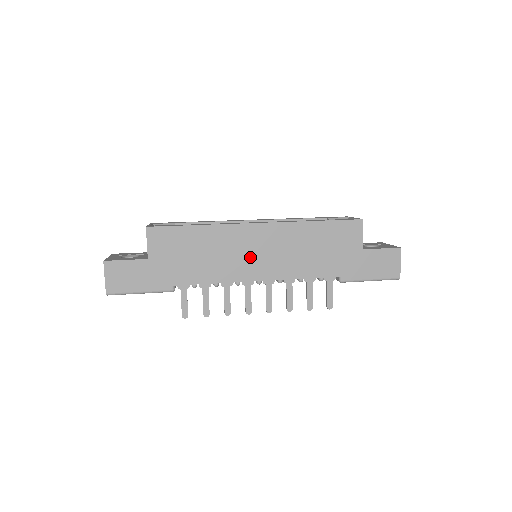
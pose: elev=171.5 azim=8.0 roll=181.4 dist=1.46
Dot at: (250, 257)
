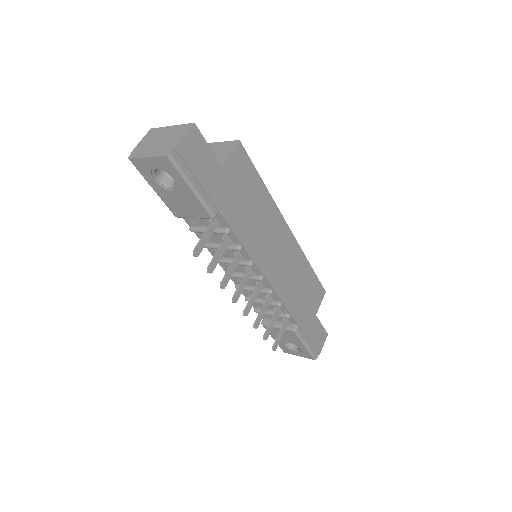
Dot at: (272, 250)
